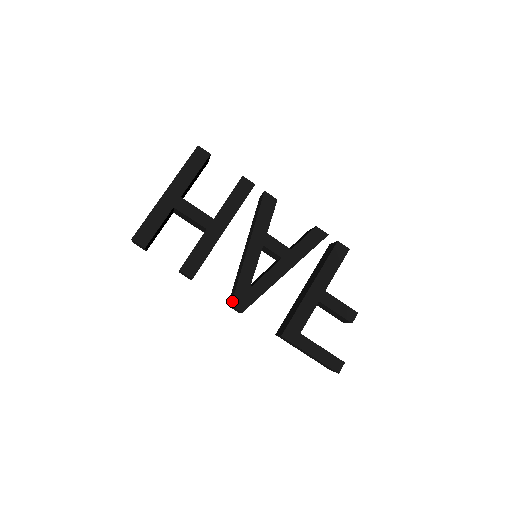
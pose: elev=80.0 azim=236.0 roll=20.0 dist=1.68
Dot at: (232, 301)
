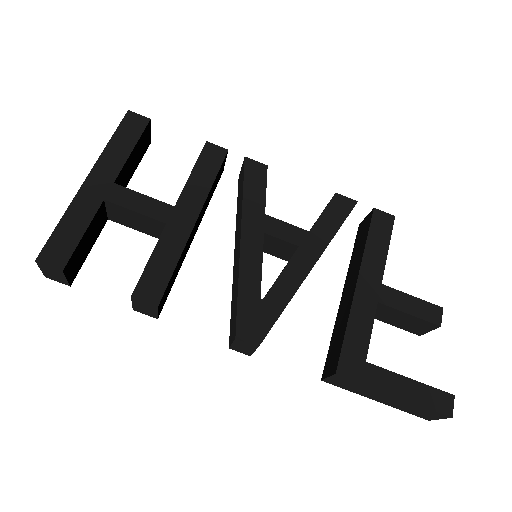
Dot at: (236, 331)
